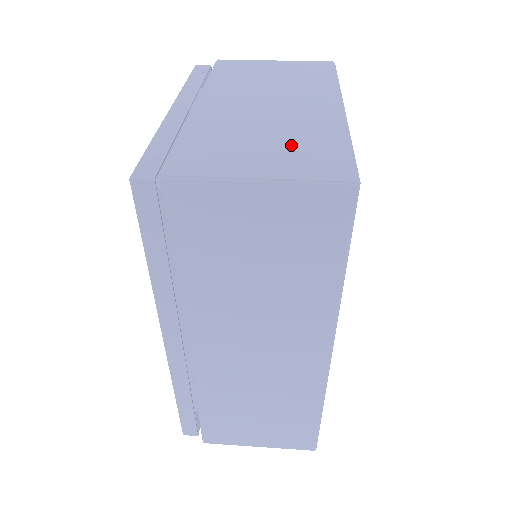
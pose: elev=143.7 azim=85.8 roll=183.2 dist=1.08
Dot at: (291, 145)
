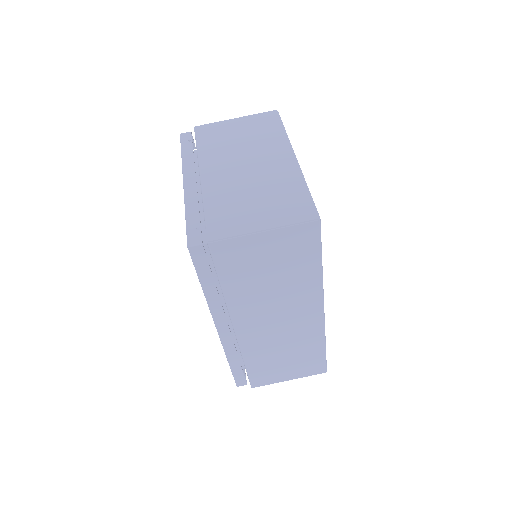
Dot at: (273, 199)
